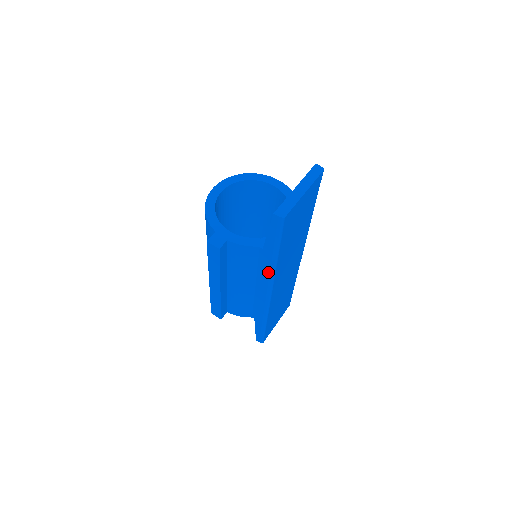
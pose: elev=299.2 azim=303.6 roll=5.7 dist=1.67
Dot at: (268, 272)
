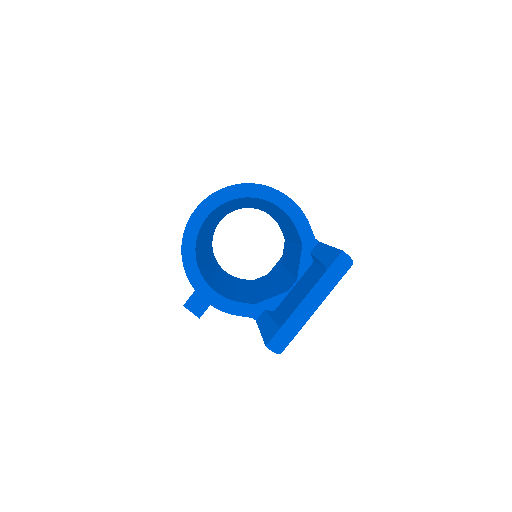
Dot at: occluded
